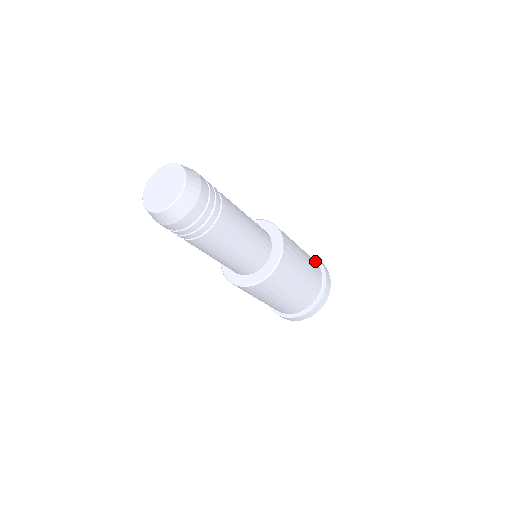
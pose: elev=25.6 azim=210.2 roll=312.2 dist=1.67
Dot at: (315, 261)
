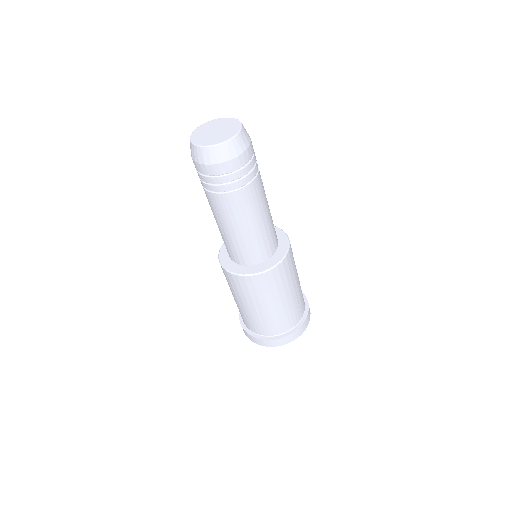
Dot at: occluded
